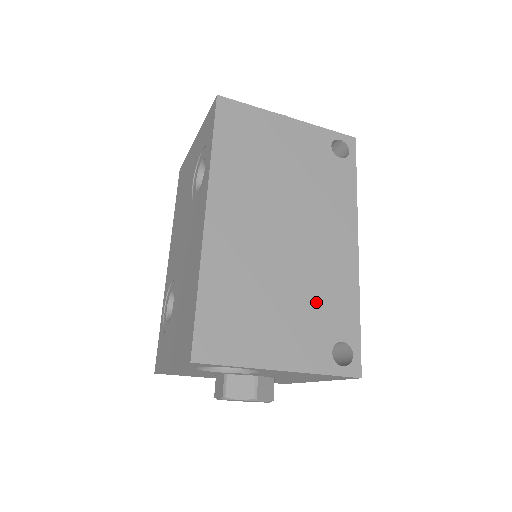
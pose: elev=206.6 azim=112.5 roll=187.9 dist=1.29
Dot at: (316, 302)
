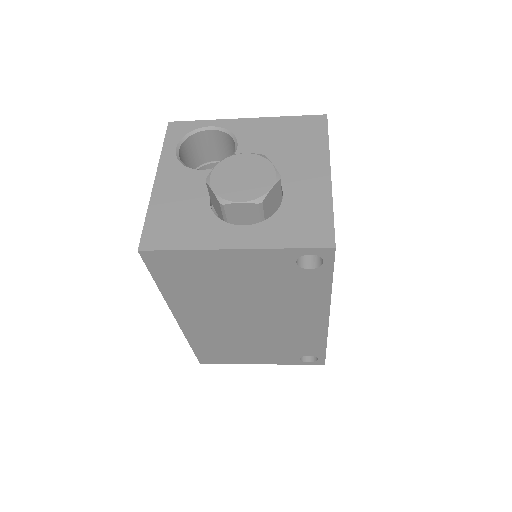
Dot at: (284, 344)
